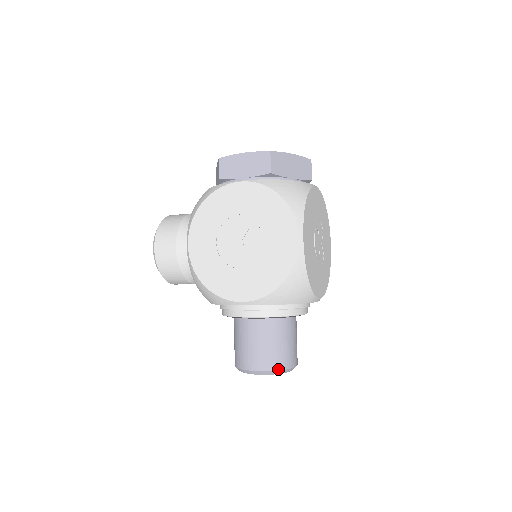
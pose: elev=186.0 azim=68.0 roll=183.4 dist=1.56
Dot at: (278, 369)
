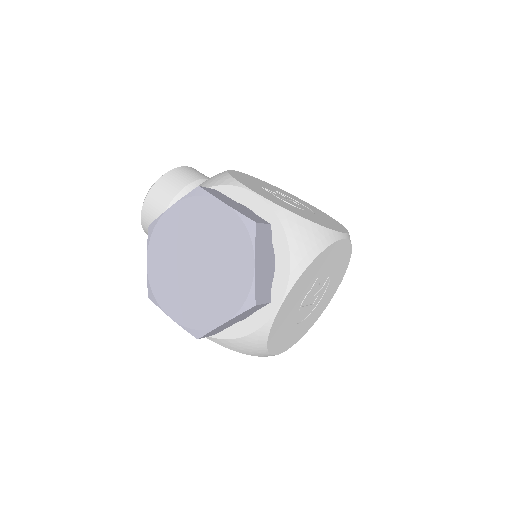
Dot at: occluded
